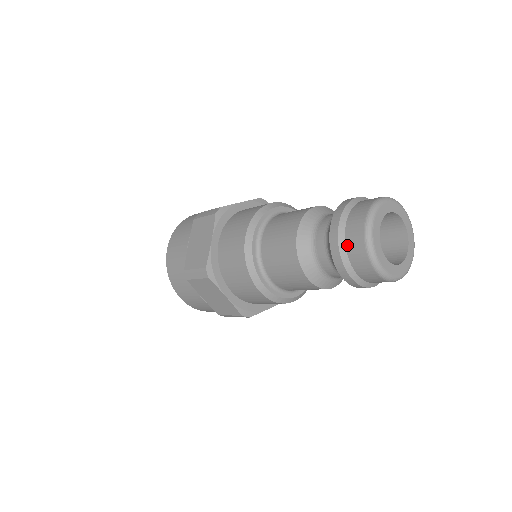
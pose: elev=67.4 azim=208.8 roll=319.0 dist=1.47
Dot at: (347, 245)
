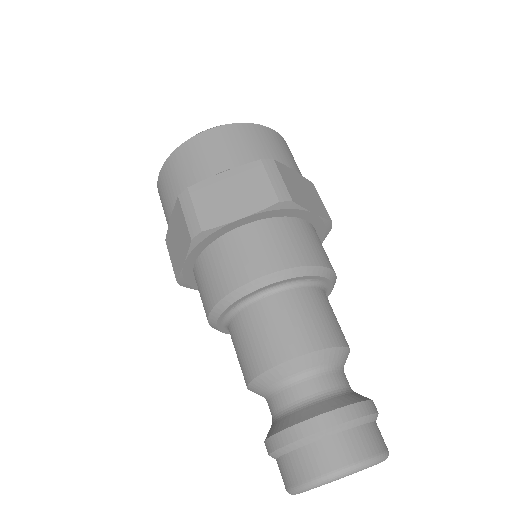
Dot at: (277, 462)
